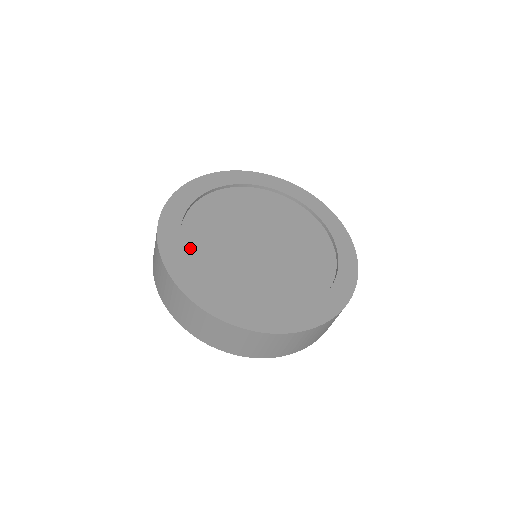
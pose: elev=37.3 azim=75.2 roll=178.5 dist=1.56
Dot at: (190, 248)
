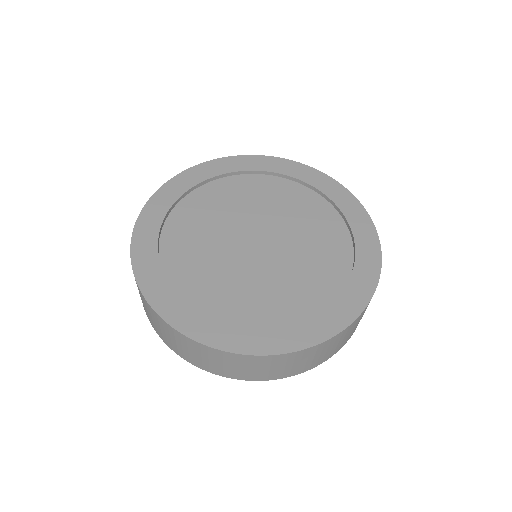
Dot at: (169, 254)
